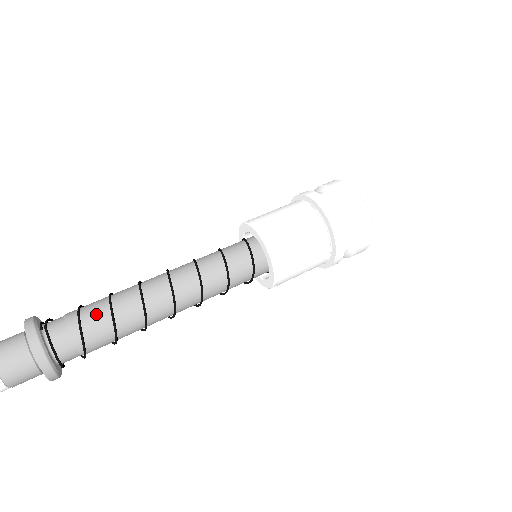
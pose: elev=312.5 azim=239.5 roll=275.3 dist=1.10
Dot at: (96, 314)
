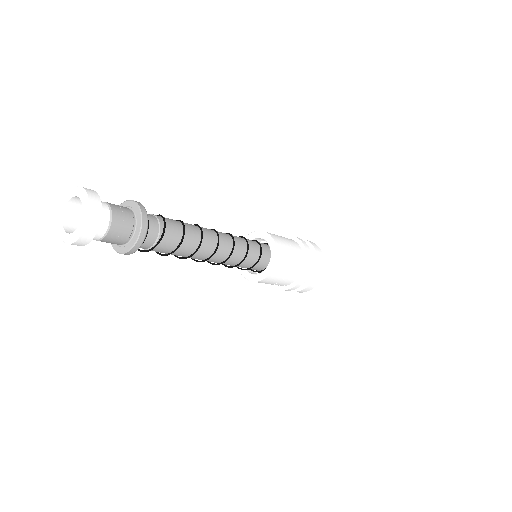
Dot at: (170, 219)
